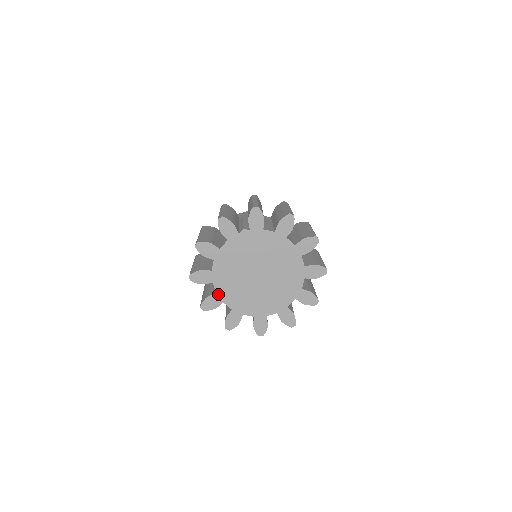
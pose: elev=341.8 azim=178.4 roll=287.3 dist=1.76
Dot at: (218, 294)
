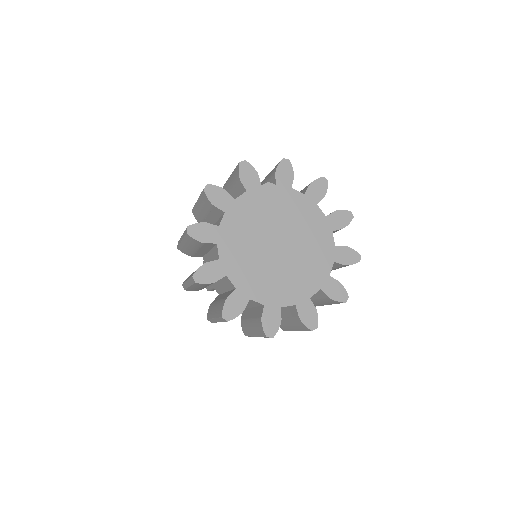
Dot at: (221, 261)
